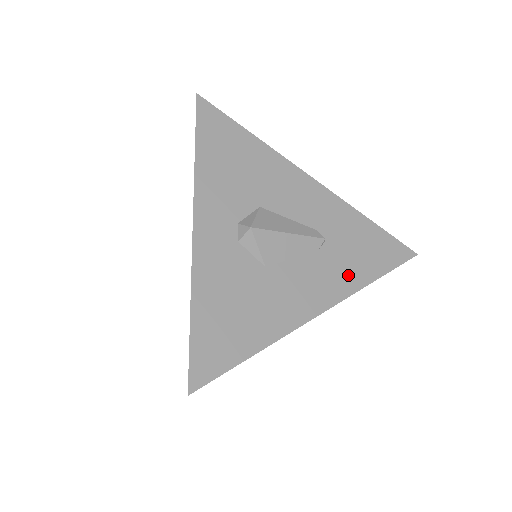
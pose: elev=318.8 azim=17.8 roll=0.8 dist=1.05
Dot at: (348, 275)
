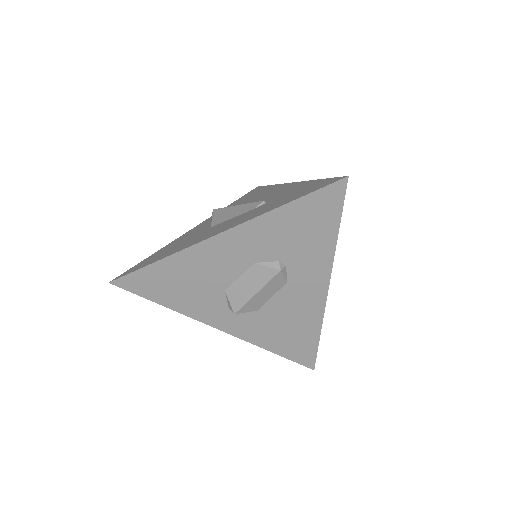
Dot at: (262, 211)
